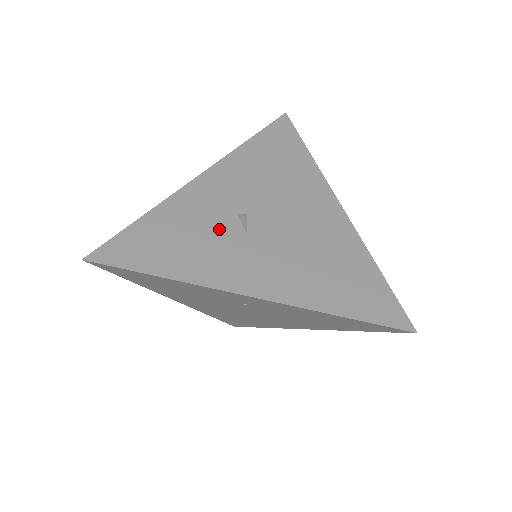
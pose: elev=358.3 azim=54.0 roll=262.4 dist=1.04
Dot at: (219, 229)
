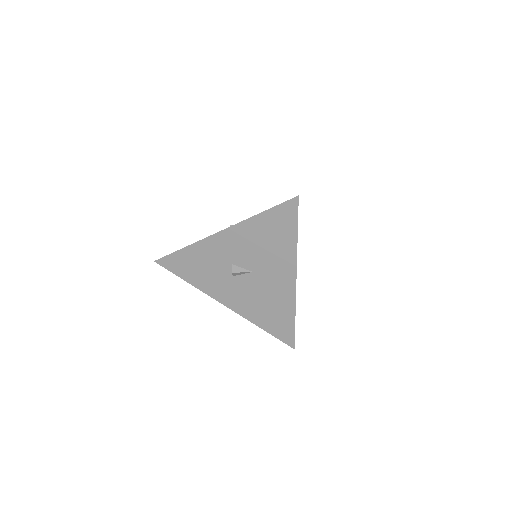
Dot at: (219, 269)
